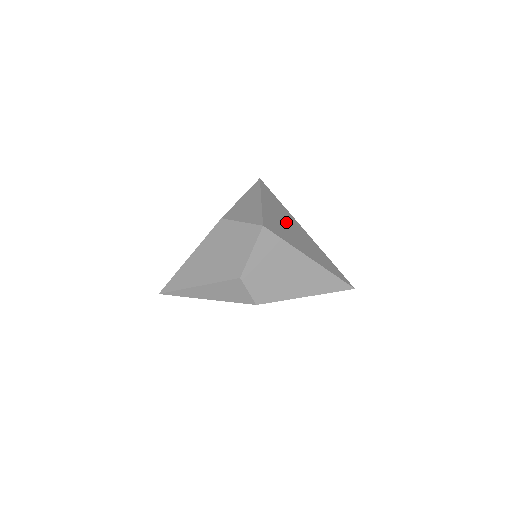
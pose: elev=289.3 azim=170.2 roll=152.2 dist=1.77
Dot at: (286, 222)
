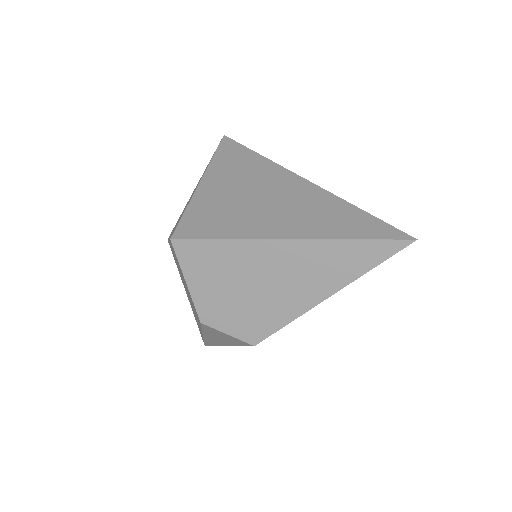
Dot at: (249, 190)
